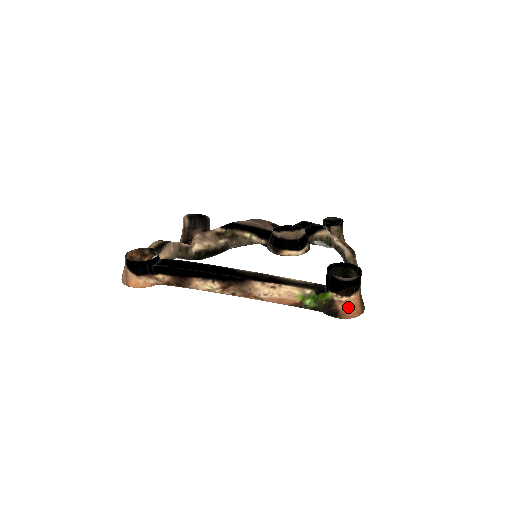
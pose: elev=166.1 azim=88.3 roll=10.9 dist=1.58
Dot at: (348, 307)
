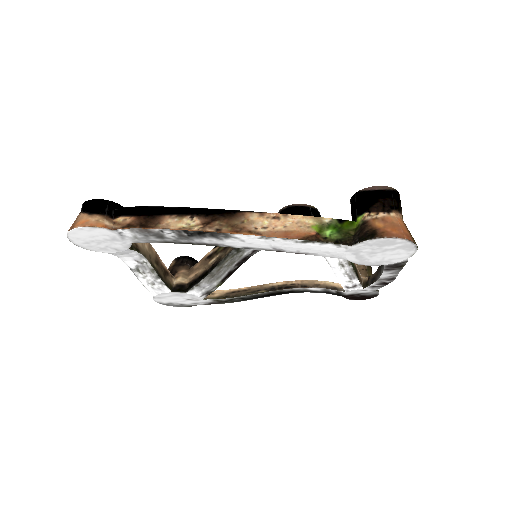
Dot at: (389, 224)
